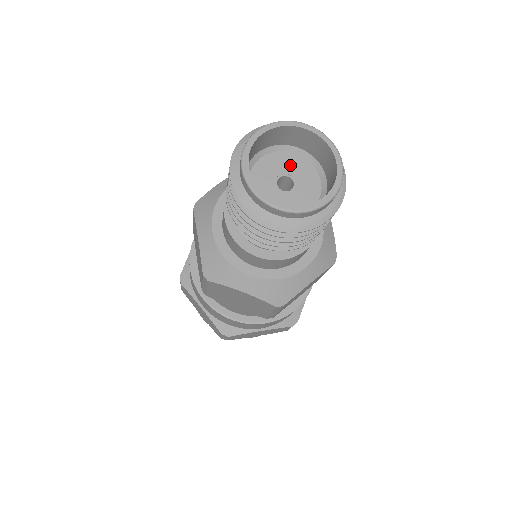
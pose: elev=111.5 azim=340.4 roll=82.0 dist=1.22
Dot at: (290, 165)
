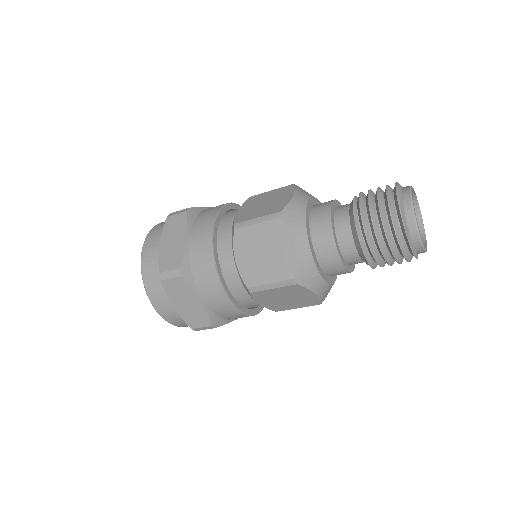
Dot at: occluded
